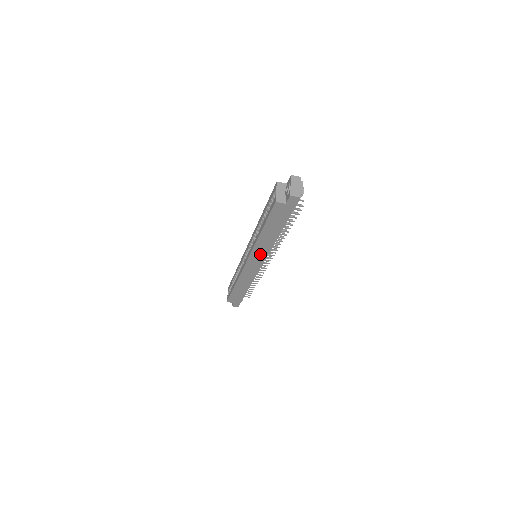
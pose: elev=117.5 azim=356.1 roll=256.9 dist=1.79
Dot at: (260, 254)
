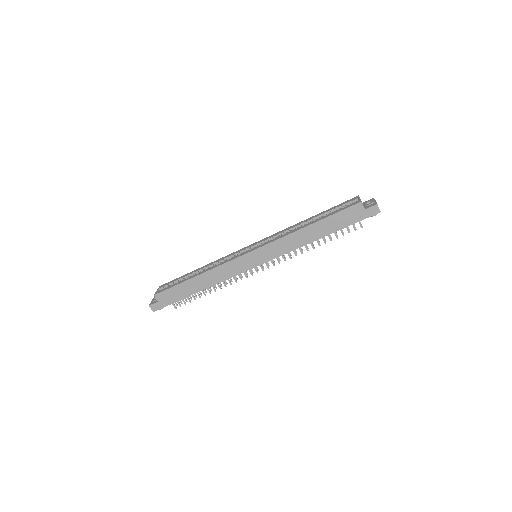
Dot at: (276, 250)
